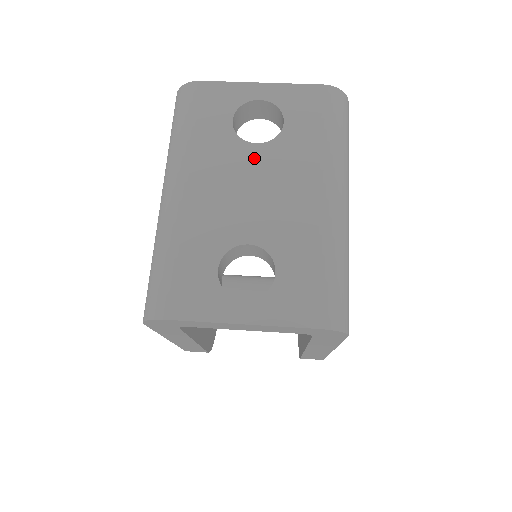
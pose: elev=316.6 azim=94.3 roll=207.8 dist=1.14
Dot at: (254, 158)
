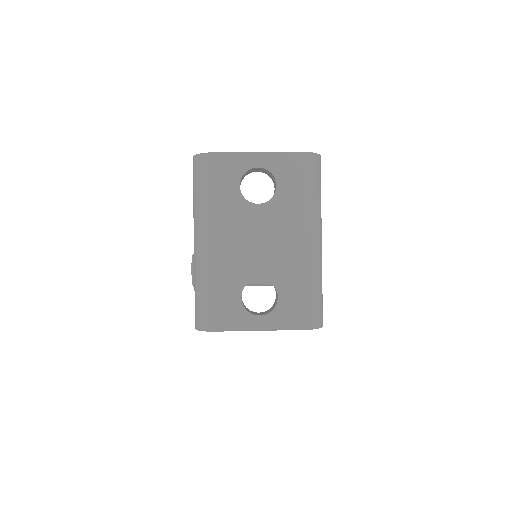
Dot at: (258, 216)
